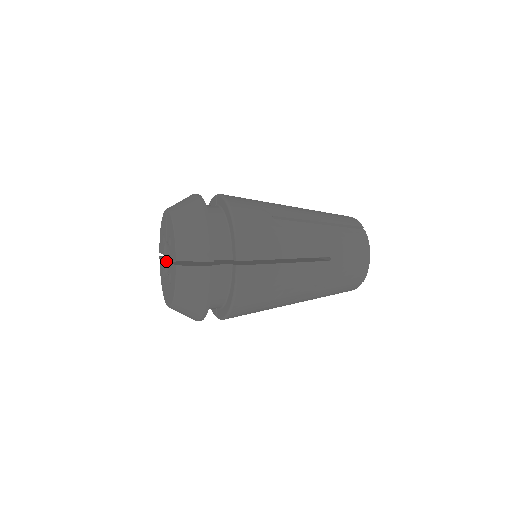
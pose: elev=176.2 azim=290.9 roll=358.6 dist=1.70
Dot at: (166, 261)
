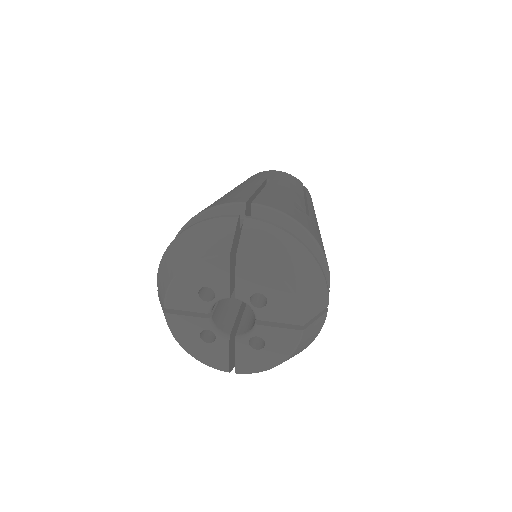
Dot at: (212, 320)
